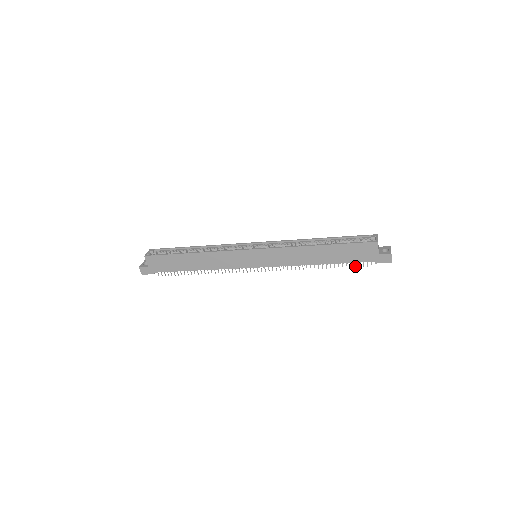
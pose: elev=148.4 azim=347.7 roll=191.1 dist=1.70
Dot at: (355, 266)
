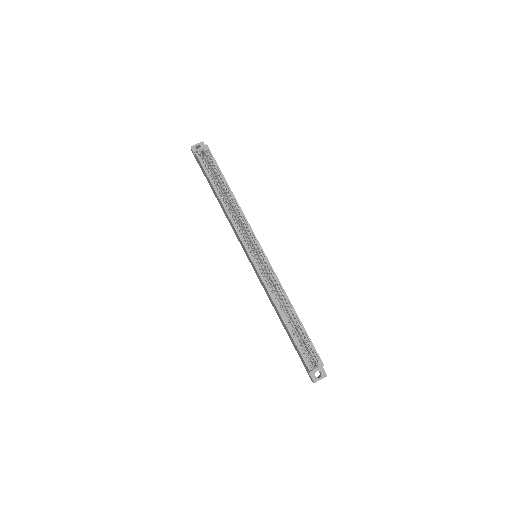
Dot at: occluded
